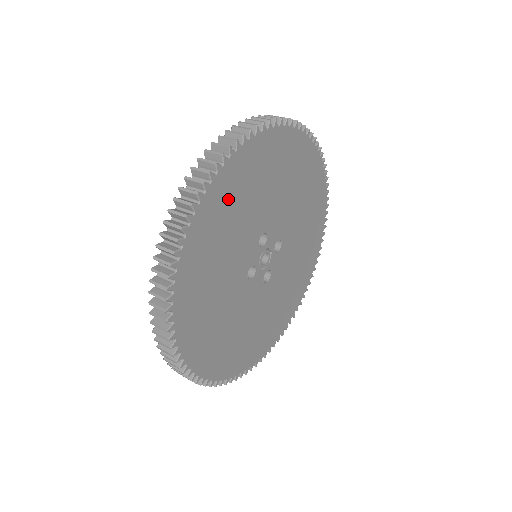
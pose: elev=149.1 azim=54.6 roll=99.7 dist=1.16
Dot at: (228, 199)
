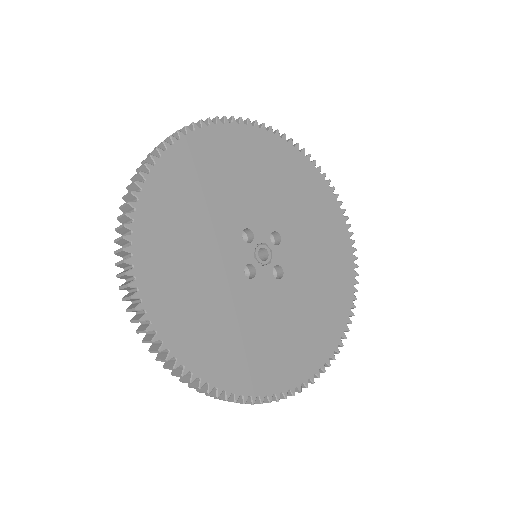
Dot at: (286, 167)
